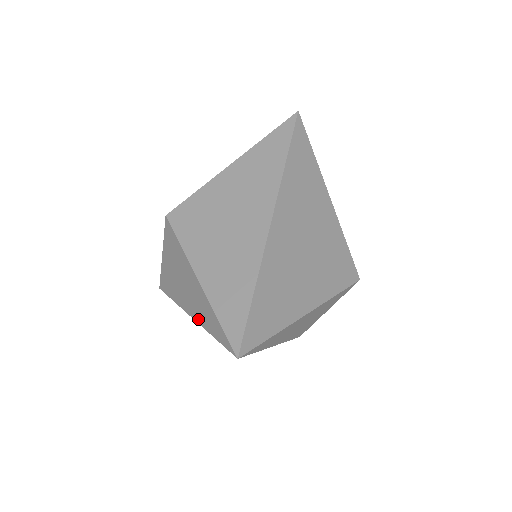
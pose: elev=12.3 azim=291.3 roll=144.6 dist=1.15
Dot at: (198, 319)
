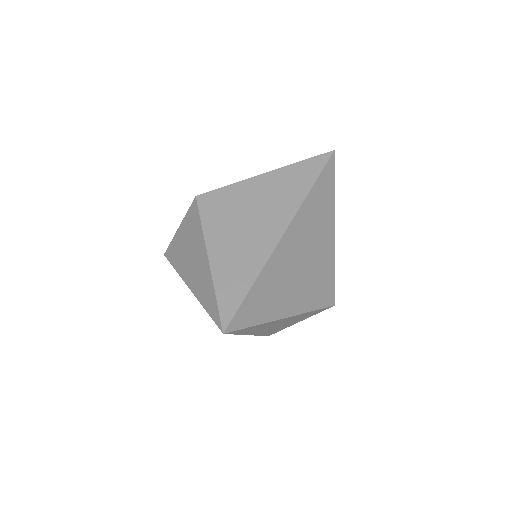
Dot at: (195, 291)
